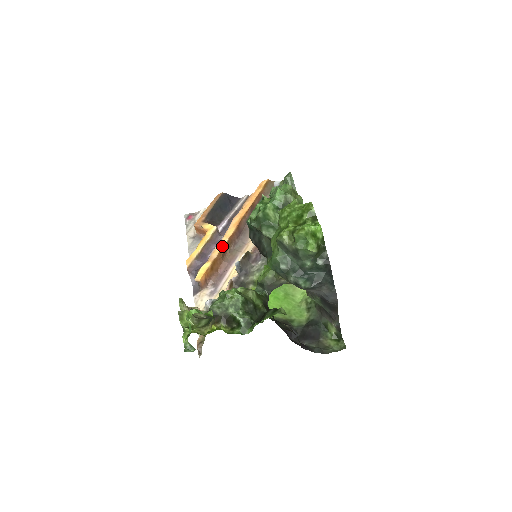
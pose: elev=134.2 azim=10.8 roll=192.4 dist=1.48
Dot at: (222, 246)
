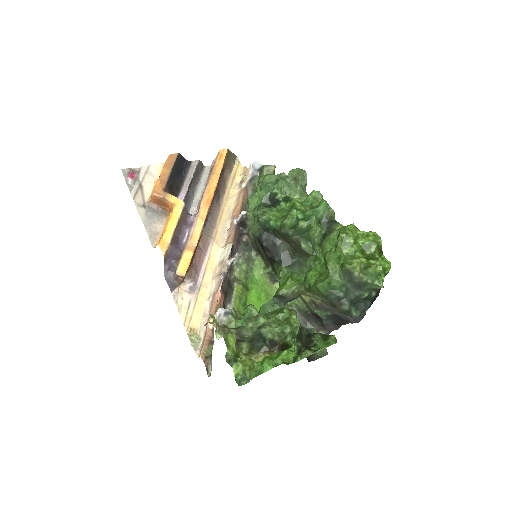
Dot at: (200, 231)
